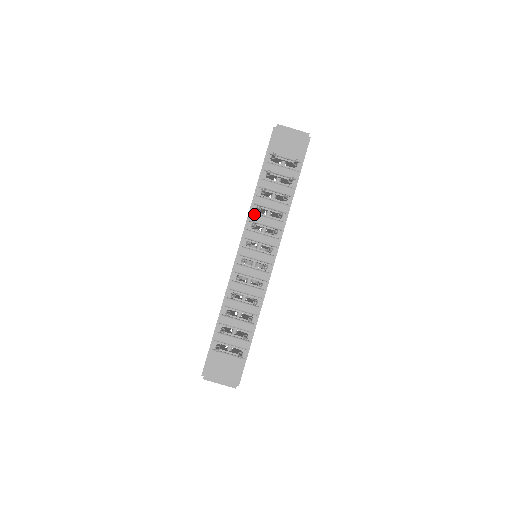
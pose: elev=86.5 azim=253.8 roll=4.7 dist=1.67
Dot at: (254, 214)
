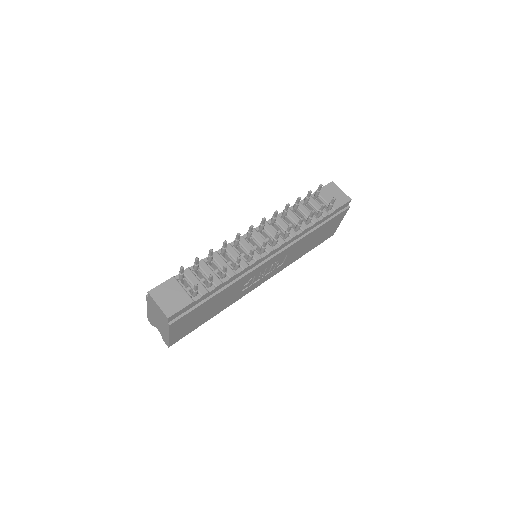
Dot at: (279, 216)
